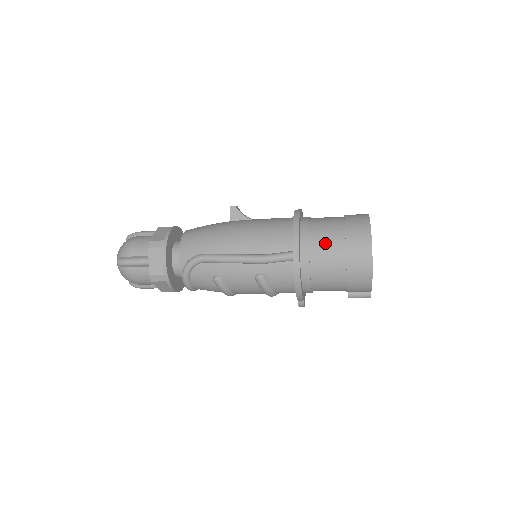
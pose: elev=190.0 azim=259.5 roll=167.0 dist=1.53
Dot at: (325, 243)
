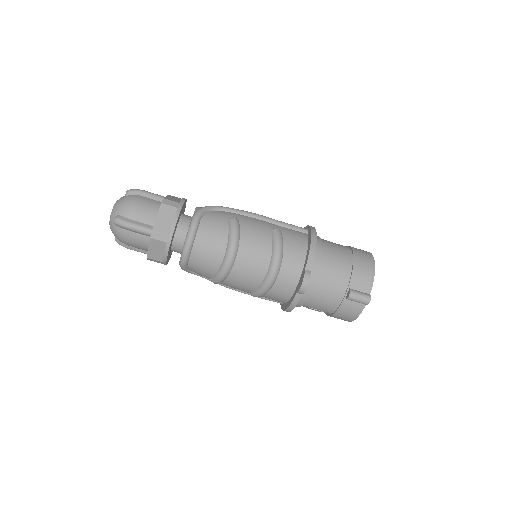
Dot at: occluded
